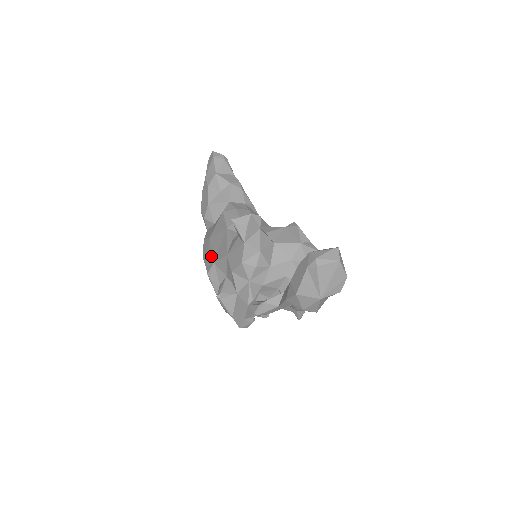
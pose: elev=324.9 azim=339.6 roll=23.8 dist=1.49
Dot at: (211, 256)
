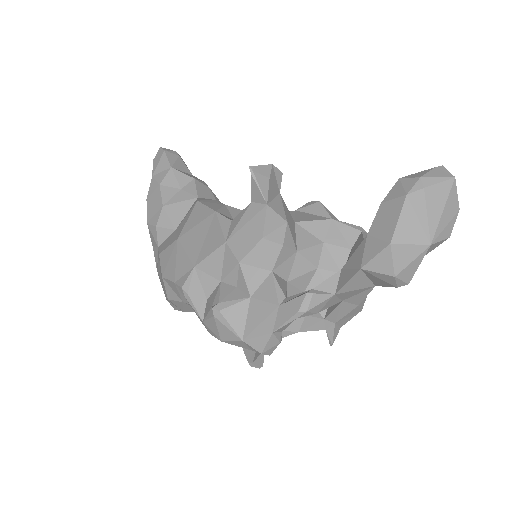
Dot at: (185, 261)
